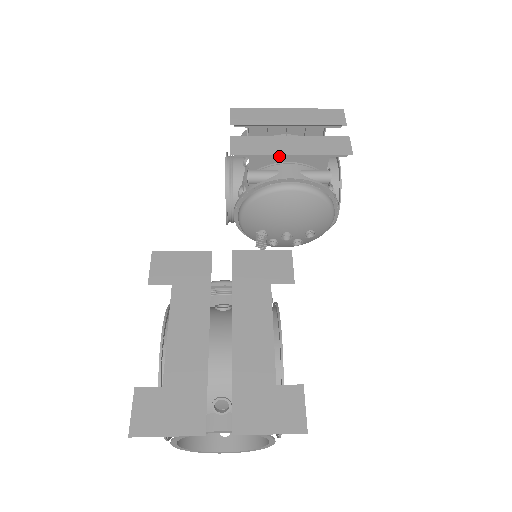
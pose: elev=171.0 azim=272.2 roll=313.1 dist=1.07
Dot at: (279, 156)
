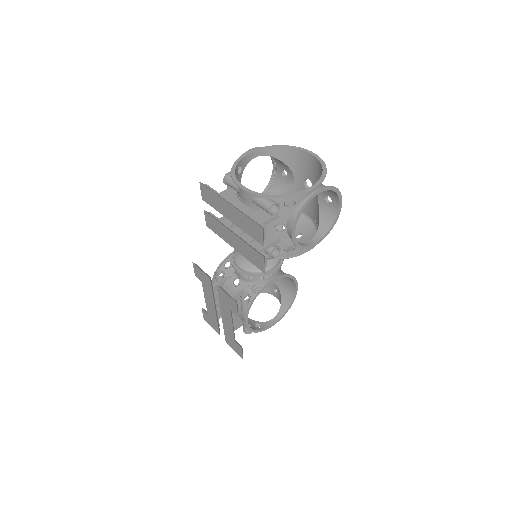
Dot at: occluded
